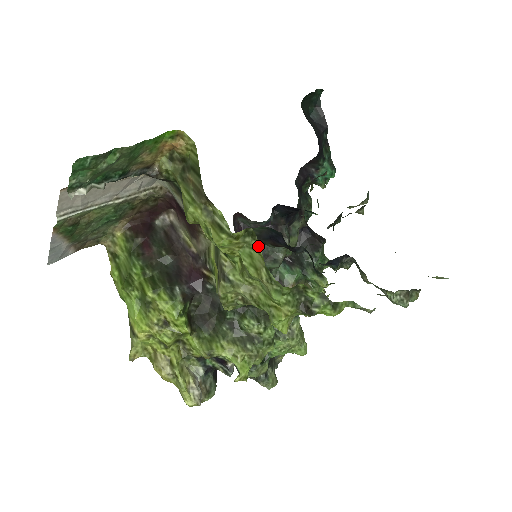
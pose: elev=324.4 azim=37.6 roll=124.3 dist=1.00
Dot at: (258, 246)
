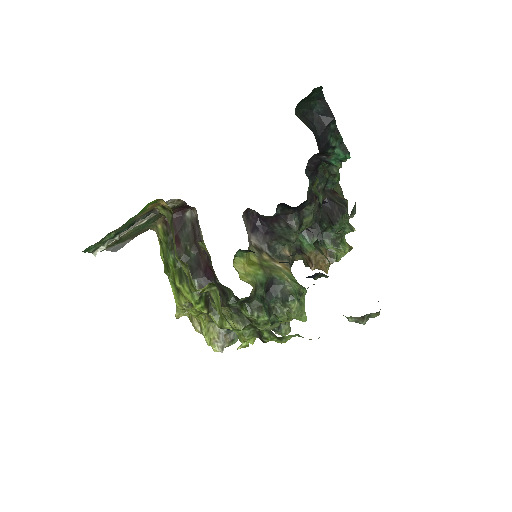
Dot at: (219, 296)
